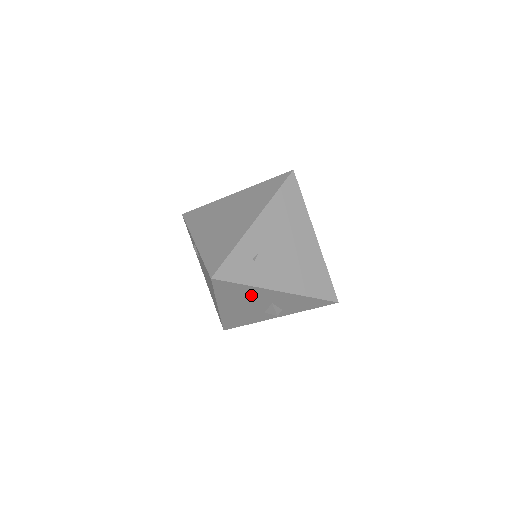
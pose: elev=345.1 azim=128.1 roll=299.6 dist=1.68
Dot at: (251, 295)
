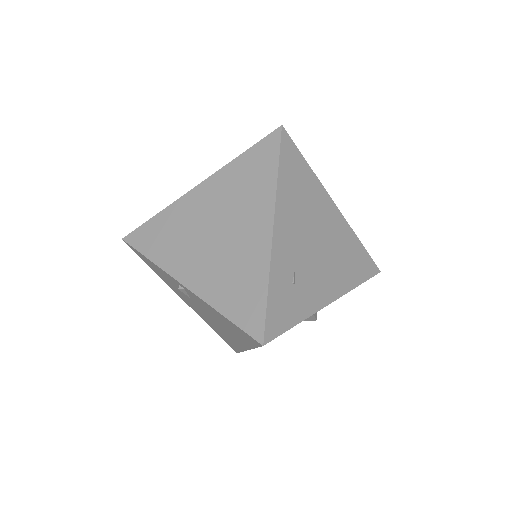
Dot at: occluded
